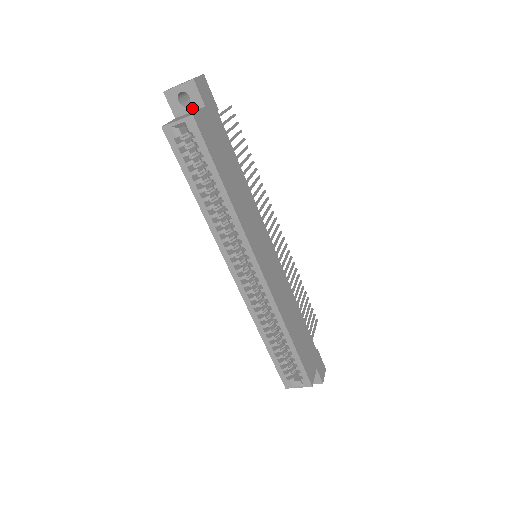
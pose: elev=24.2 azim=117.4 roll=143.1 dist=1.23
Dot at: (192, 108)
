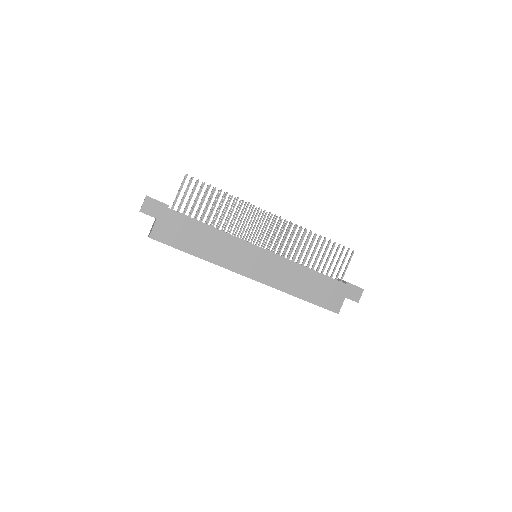
Dot at: occluded
